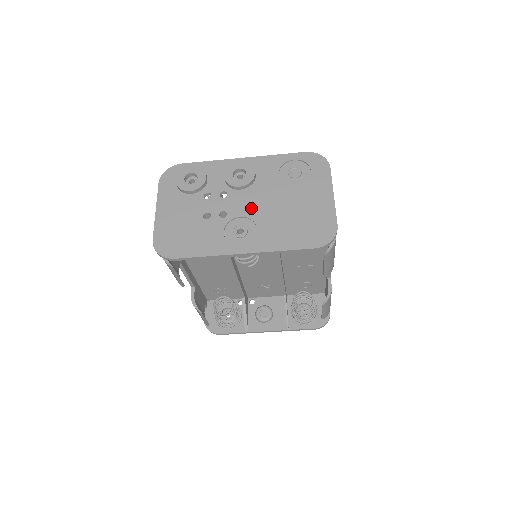
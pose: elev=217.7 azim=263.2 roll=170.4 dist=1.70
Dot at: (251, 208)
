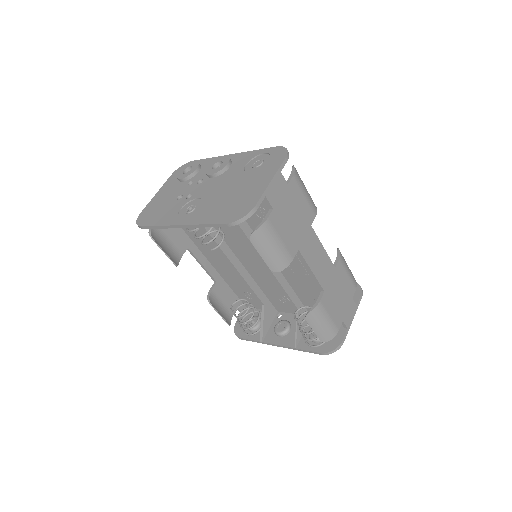
Dot at: (209, 191)
